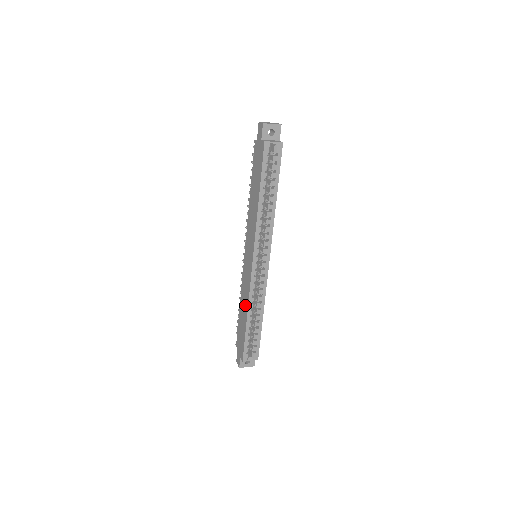
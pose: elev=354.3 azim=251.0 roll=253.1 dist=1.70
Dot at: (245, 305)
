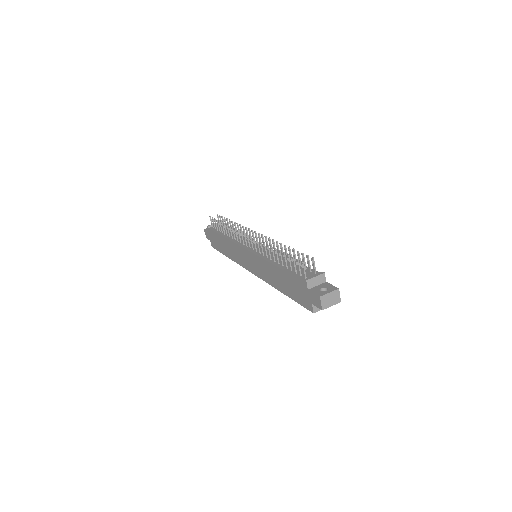
Dot at: (230, 253)
